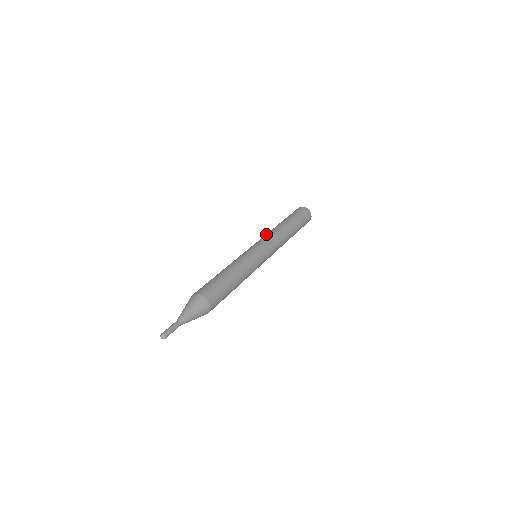
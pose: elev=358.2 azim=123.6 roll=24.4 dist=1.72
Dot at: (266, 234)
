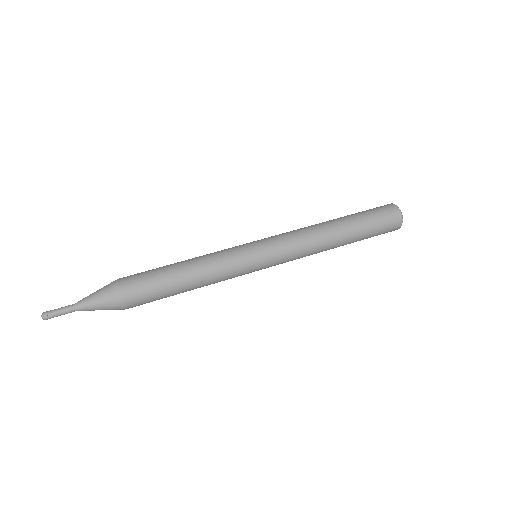
Dot at: occluded
